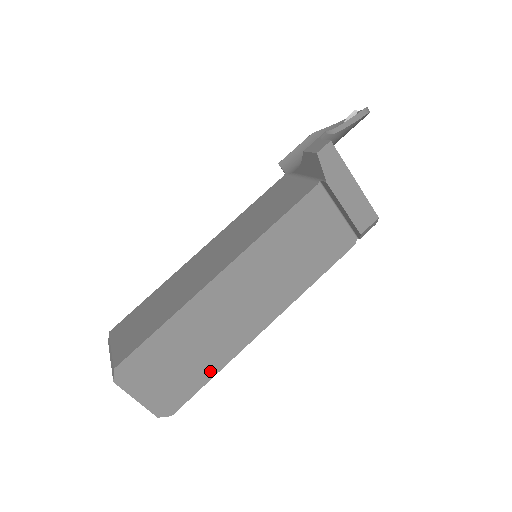
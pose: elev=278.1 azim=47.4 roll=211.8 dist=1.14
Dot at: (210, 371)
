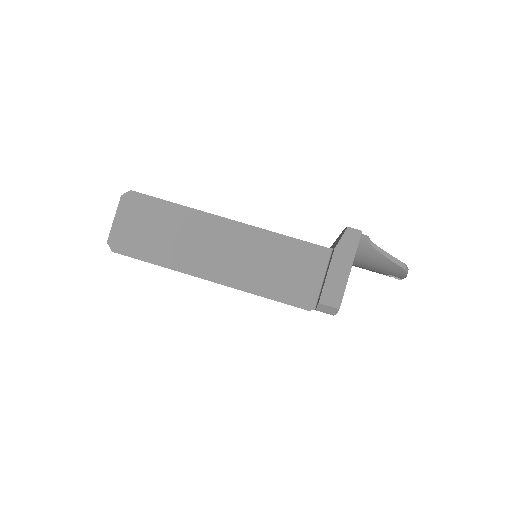
Dot at: (158, 259)
